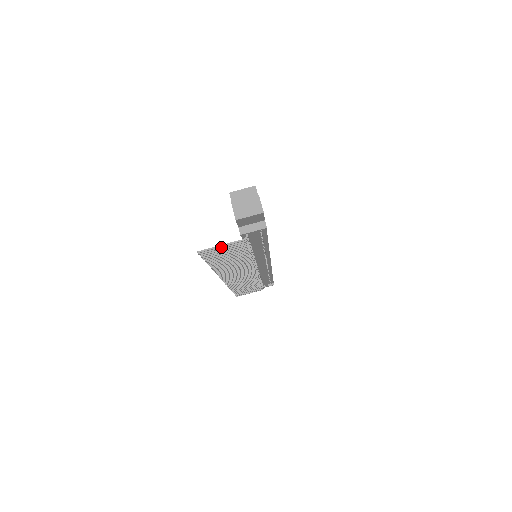
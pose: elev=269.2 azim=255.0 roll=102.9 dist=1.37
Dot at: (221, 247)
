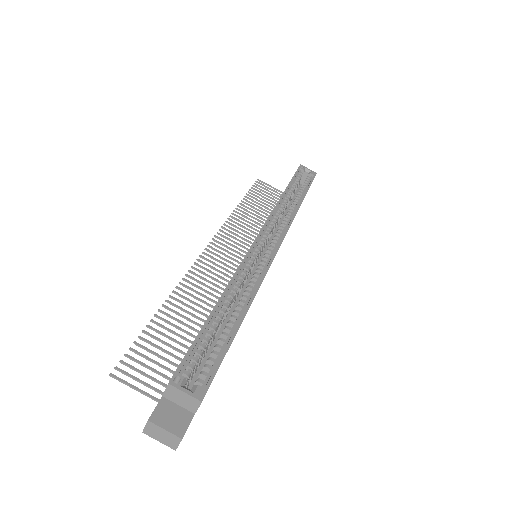
Dot at: (140, 382)
